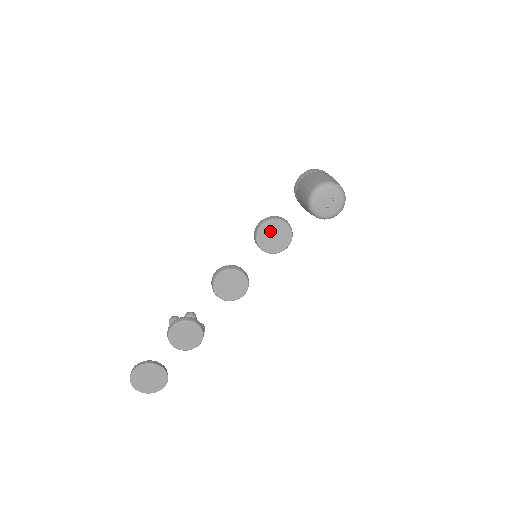
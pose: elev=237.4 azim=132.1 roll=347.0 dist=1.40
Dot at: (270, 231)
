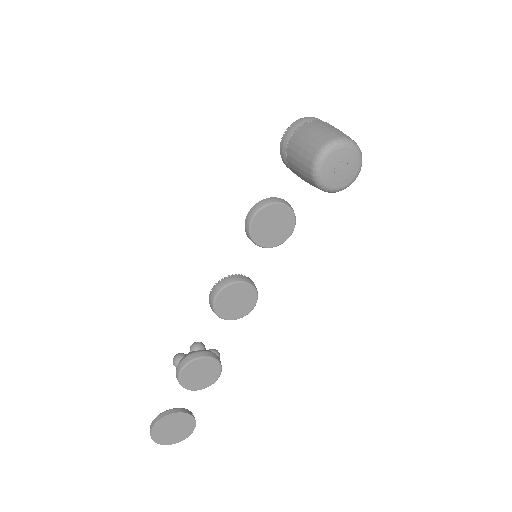
Dot at: (265, 221)
